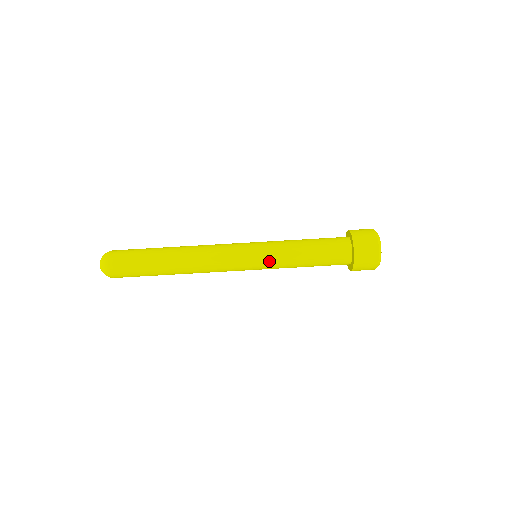
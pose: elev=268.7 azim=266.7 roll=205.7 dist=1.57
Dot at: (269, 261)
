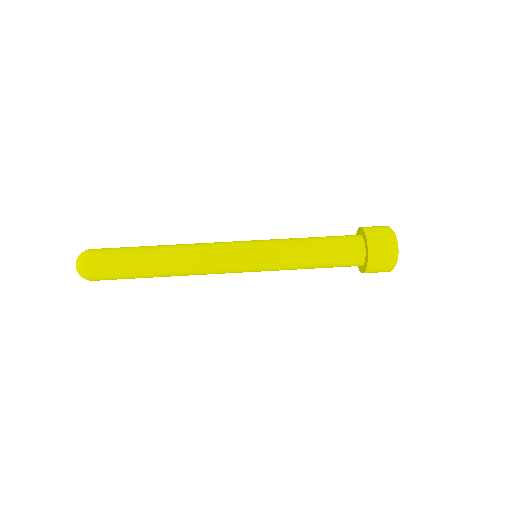
Dot at: (270, 241)
